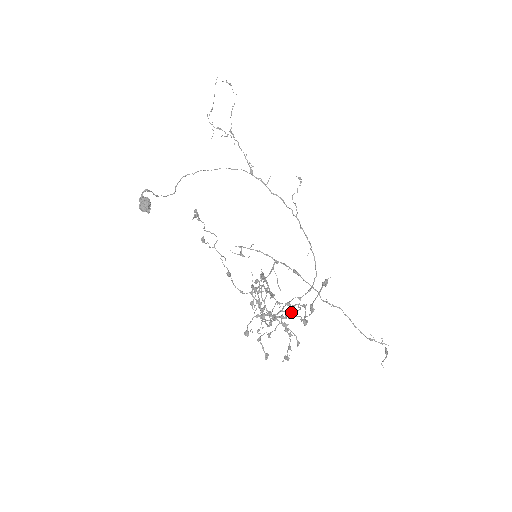
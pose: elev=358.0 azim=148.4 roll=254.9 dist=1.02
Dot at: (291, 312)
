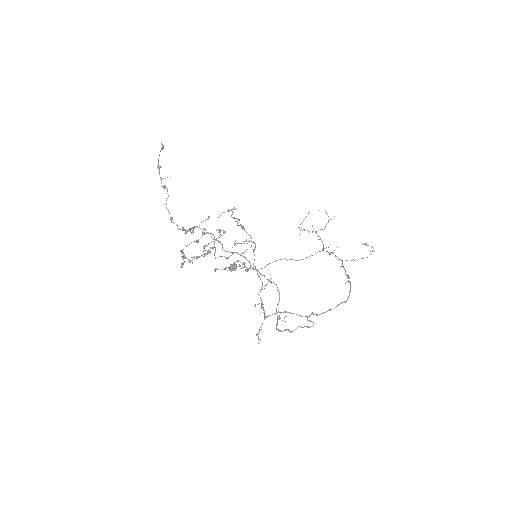
Dot at: occluded
